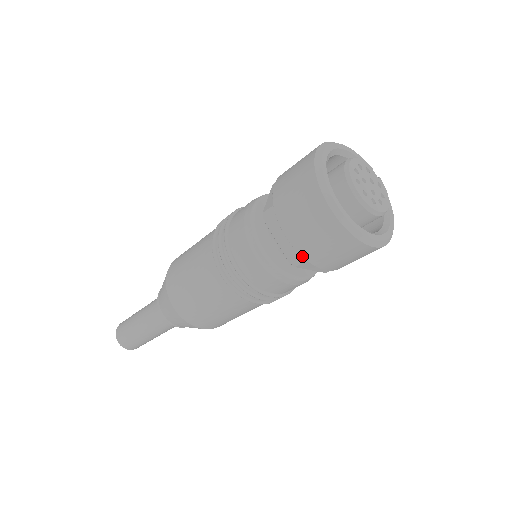
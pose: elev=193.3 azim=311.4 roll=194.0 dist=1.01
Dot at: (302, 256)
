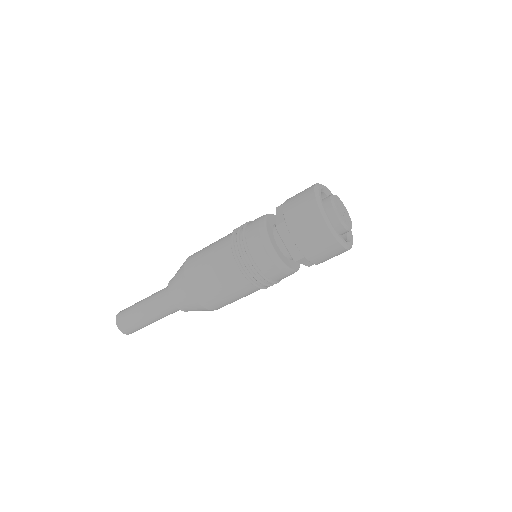
Dot at: occluded
